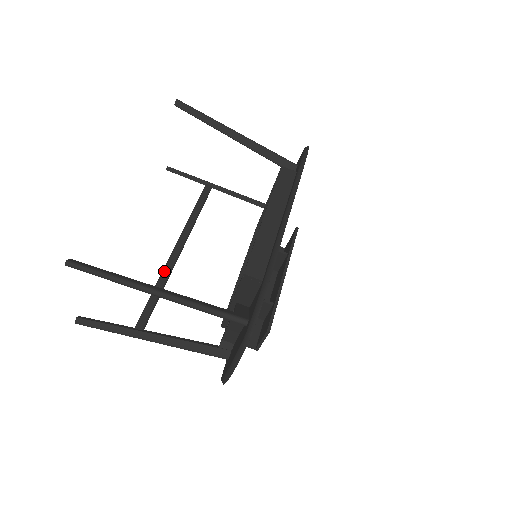
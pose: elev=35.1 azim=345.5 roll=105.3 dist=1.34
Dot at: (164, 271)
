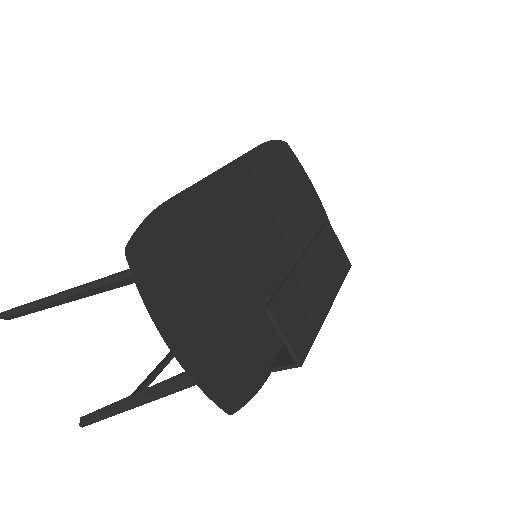
Dot at: occluded
